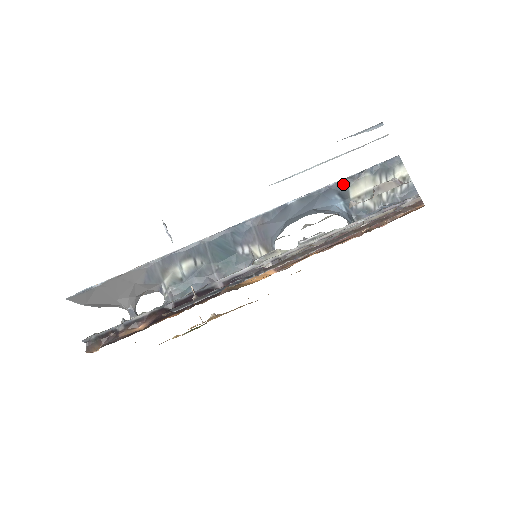
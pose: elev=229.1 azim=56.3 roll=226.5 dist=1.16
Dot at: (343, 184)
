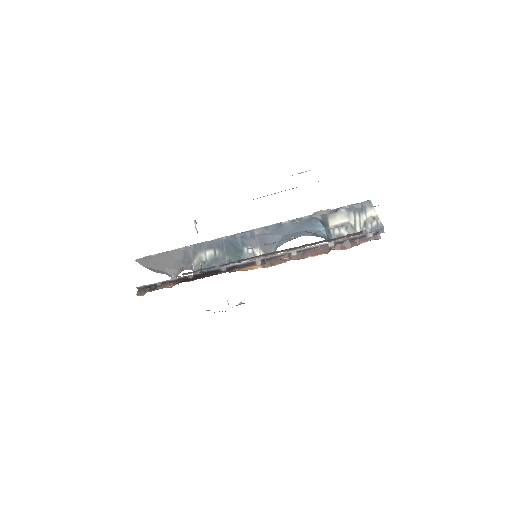
Dot at: (324, 215)
